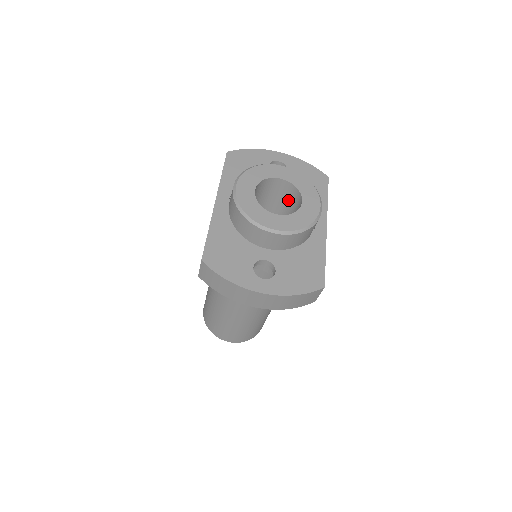
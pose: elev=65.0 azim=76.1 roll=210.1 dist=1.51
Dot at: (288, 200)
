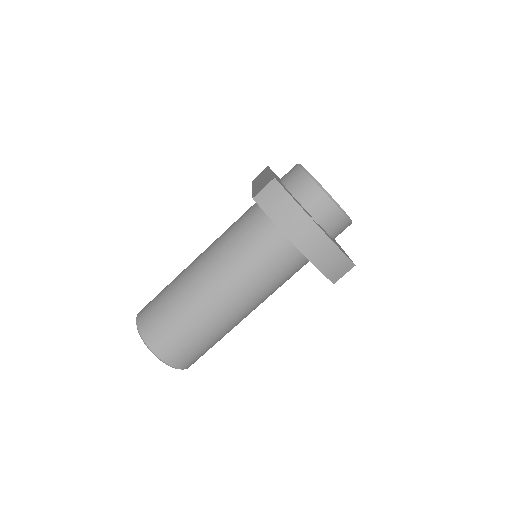
Dot at: occluded
